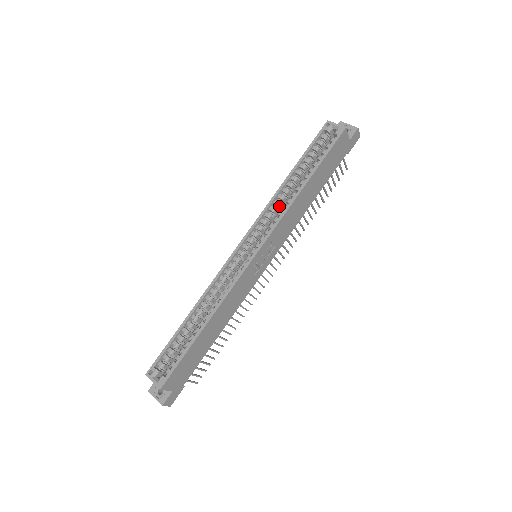
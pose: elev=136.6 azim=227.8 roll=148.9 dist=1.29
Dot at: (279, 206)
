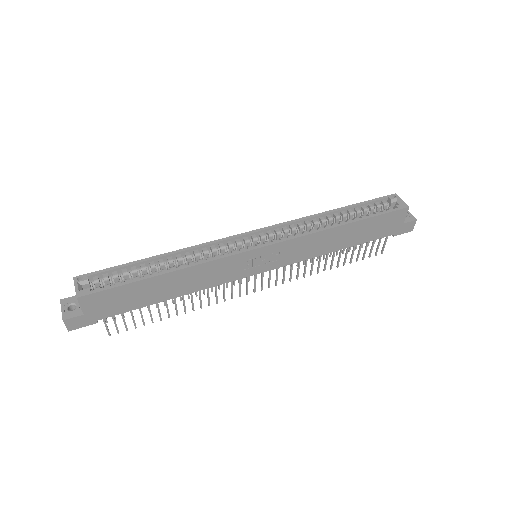
Dot at: (308, 228)
